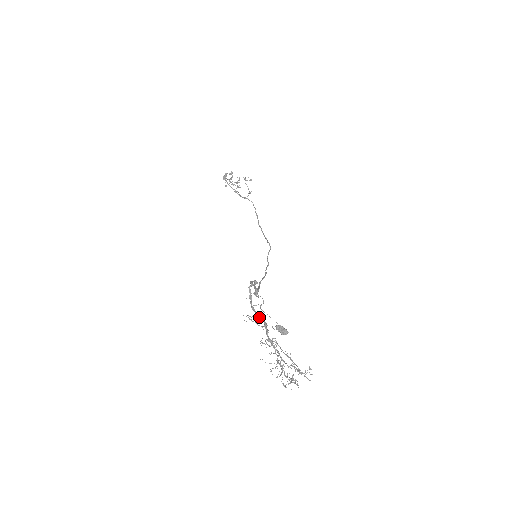
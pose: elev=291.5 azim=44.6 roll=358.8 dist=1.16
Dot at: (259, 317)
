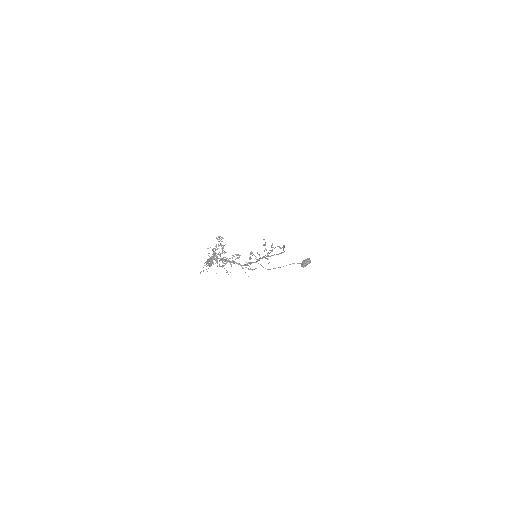
Dot at: occluded
